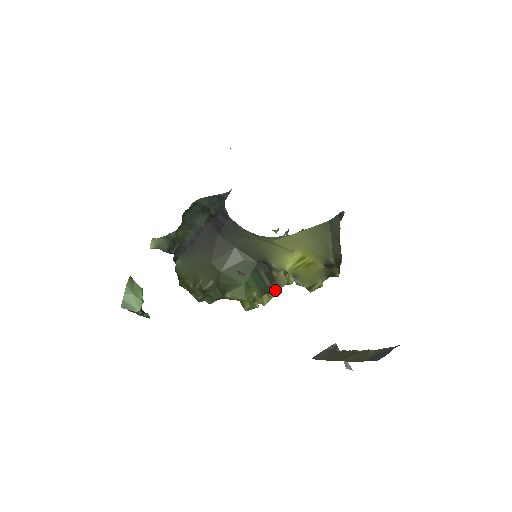
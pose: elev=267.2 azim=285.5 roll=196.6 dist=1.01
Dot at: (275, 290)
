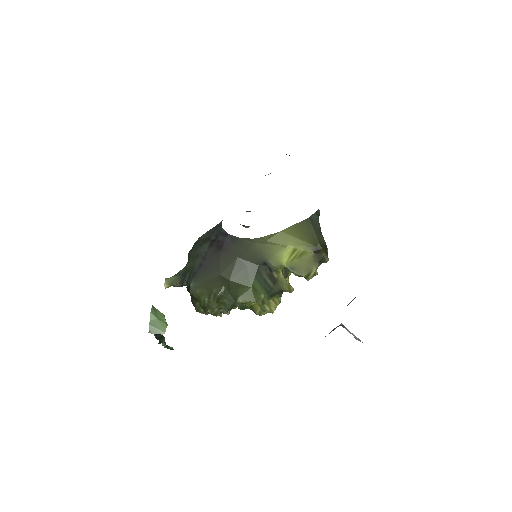
Dot at: (279, 291)
